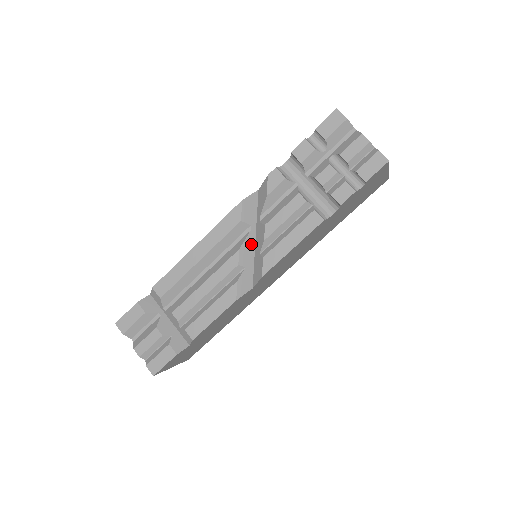
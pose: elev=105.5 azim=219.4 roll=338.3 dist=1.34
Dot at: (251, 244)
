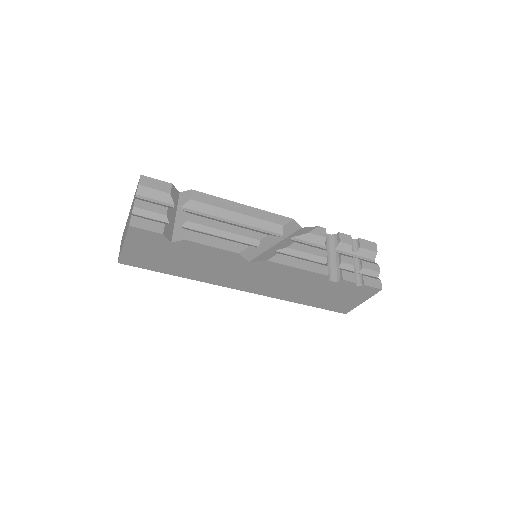
Dot at: (273, 242)
